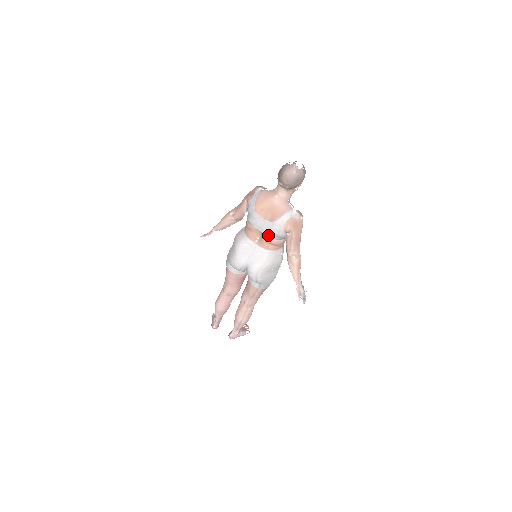
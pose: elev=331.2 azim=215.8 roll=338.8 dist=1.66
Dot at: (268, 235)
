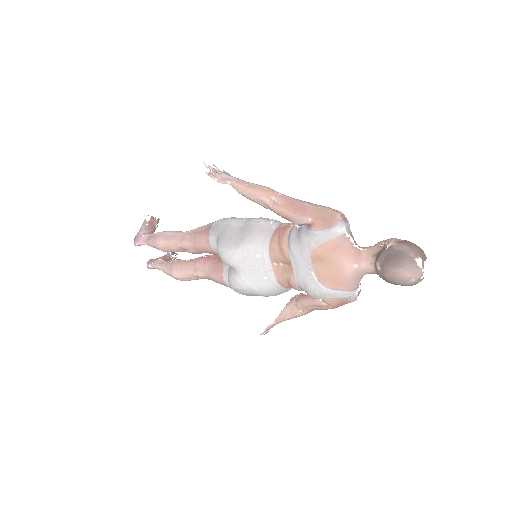
Dot at: (298, 281)
